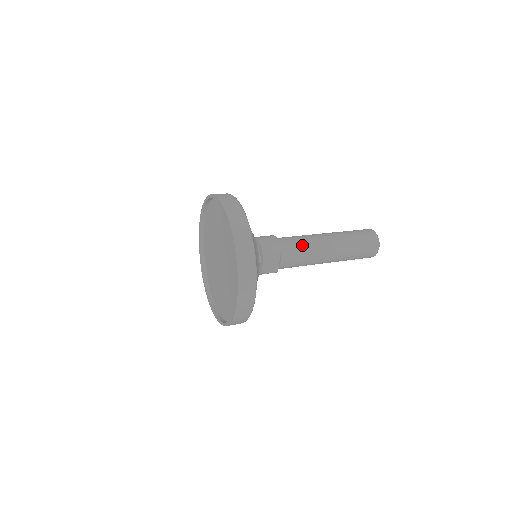
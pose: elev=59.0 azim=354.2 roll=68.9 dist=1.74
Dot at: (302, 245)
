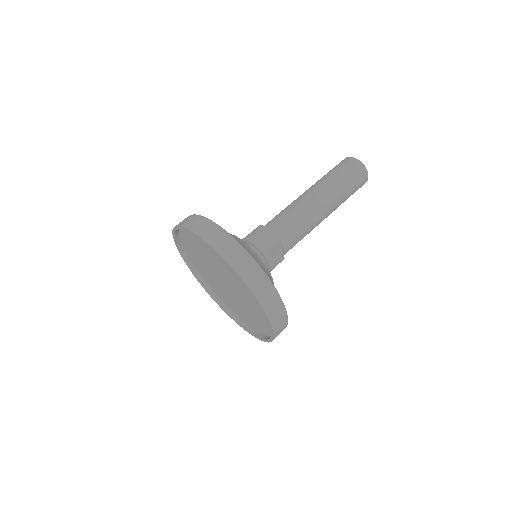
Dot at: (296, 221)
